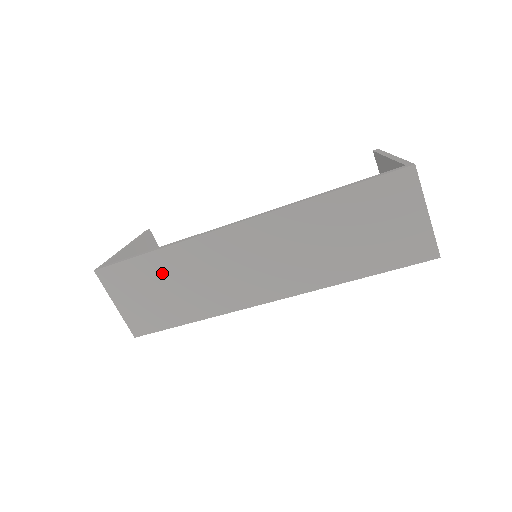
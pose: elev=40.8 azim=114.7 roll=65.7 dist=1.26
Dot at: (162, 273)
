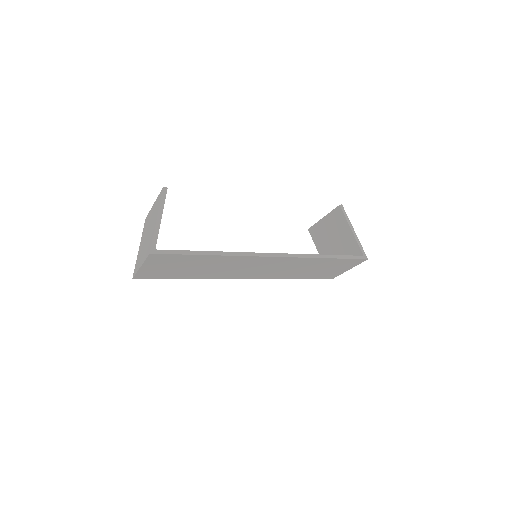
Dot at: (200, 262)
